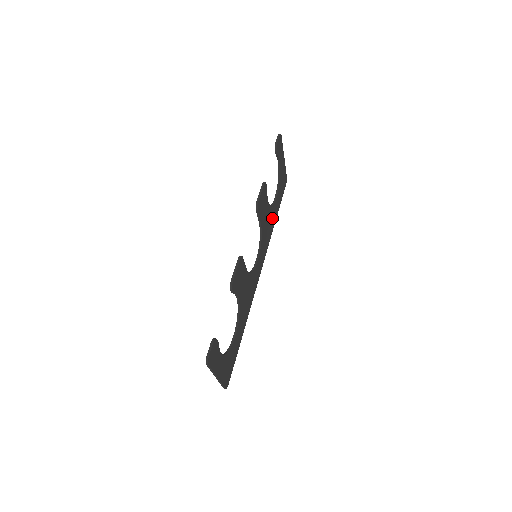
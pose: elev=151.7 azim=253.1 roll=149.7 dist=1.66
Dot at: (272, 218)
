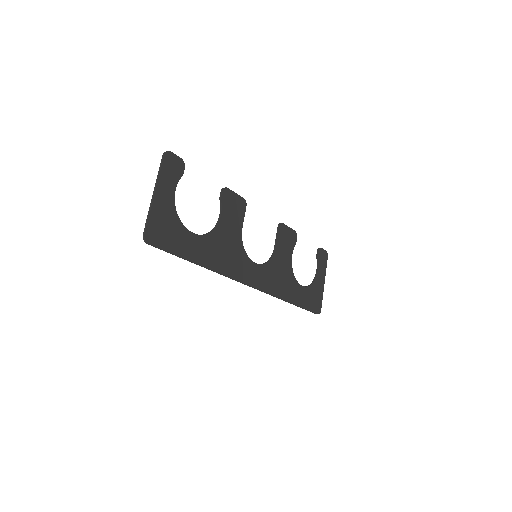
Dot at: (289, 287)
